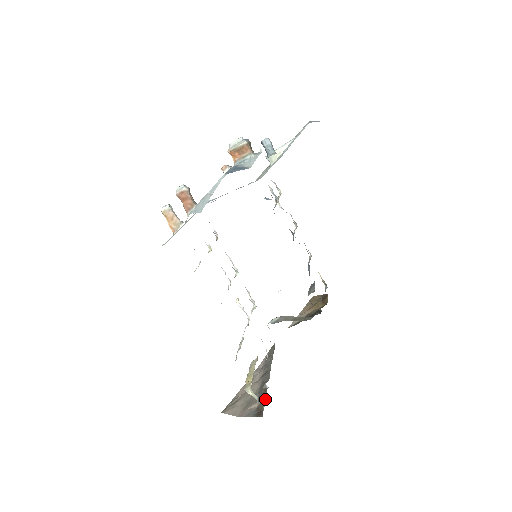
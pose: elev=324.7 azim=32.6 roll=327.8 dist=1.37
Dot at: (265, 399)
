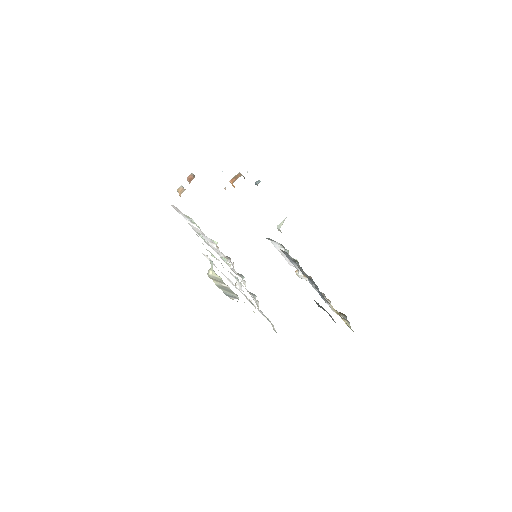
Dot at: occluded
